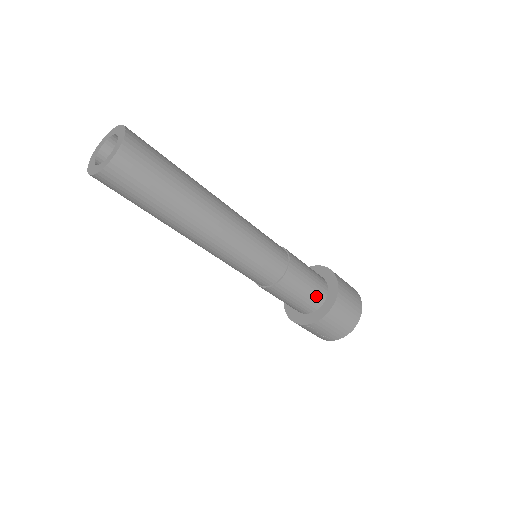
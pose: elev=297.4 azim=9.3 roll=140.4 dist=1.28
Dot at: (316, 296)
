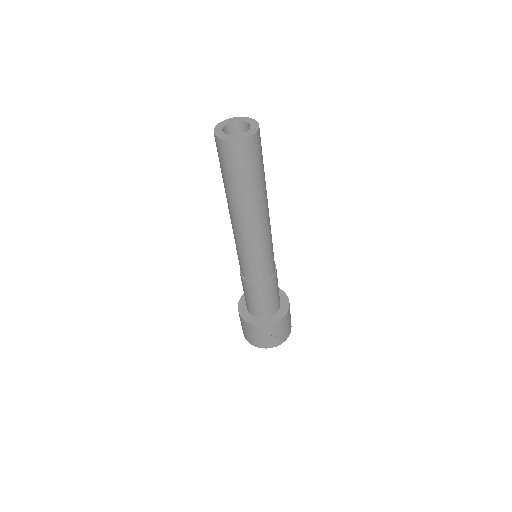
Dot at: (279, 299)
